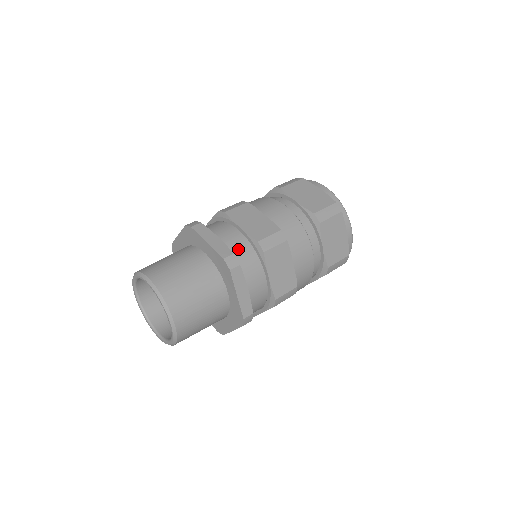
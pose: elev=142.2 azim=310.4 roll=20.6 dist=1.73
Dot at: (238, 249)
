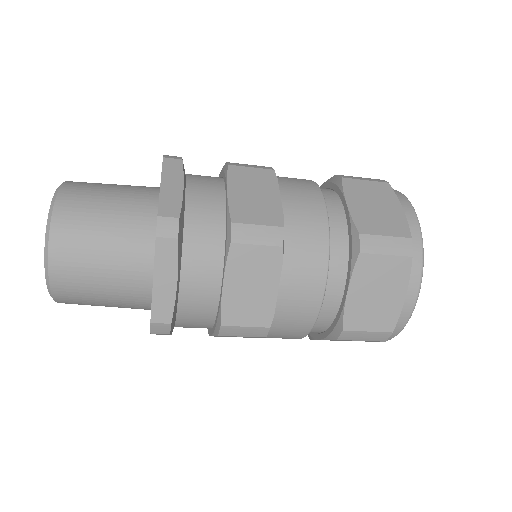
Dot at: (201, 219)
